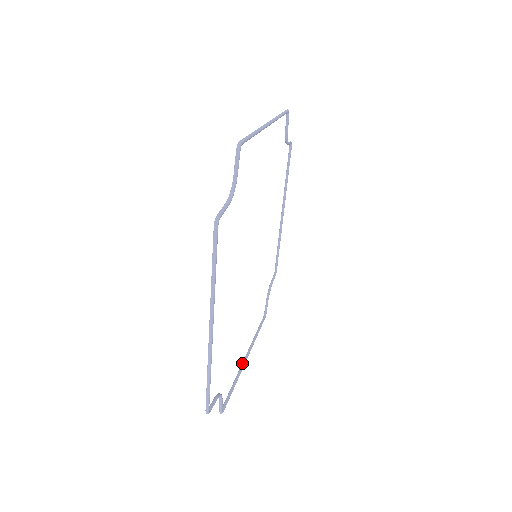
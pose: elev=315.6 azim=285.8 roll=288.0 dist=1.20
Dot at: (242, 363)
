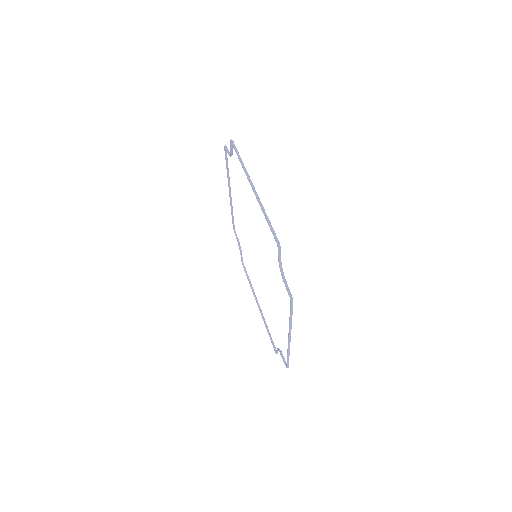
Dot at: (260, 312)
